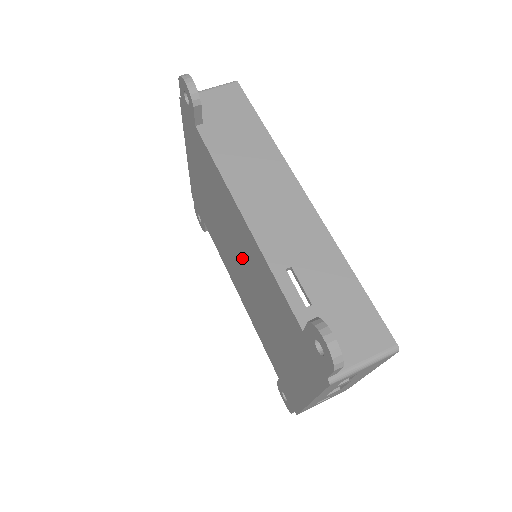
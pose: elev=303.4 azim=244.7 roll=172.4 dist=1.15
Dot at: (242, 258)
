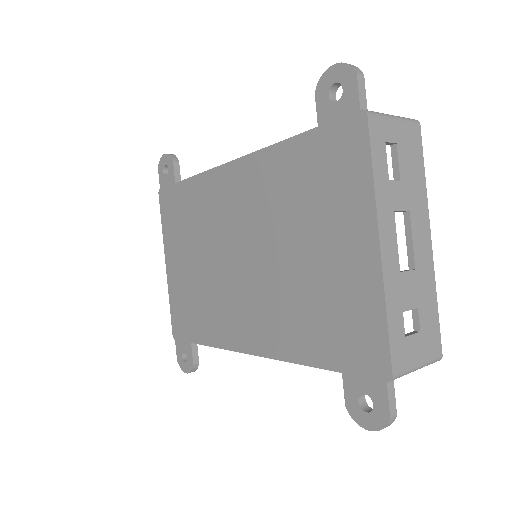
Dot at: (241, 239)
